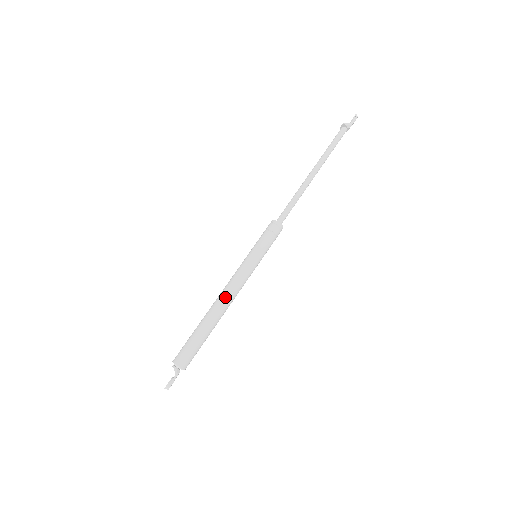
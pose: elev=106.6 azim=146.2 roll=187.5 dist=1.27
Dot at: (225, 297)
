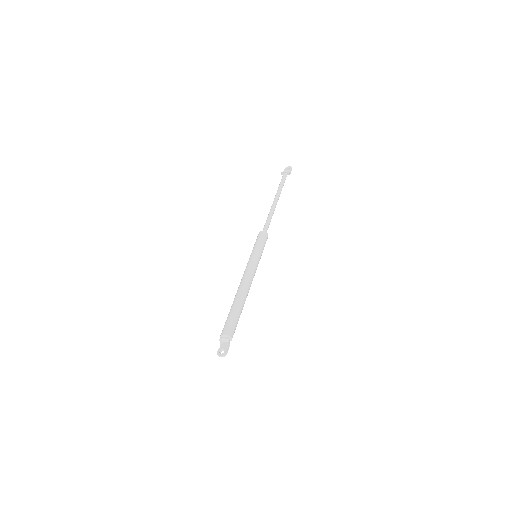
Dot at: (249, 285)
